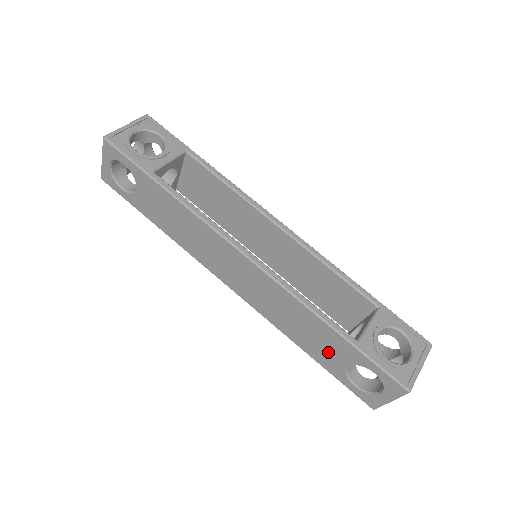
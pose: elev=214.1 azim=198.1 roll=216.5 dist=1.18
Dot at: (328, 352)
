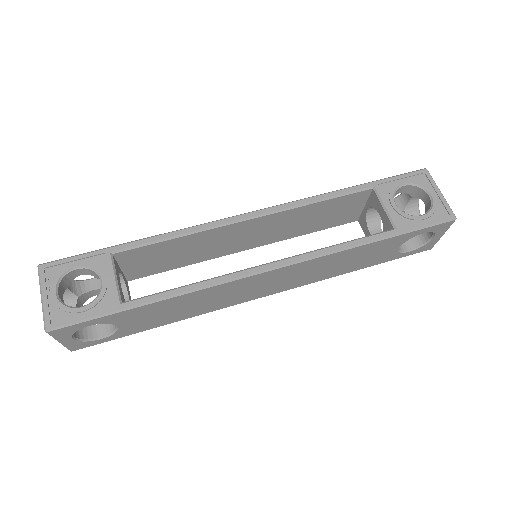
Dot at: (377, 255)
